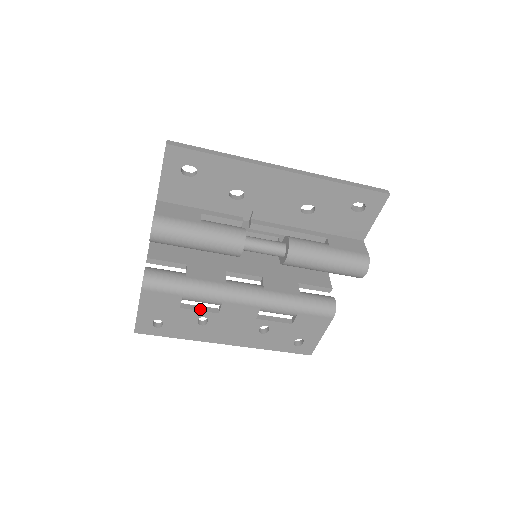
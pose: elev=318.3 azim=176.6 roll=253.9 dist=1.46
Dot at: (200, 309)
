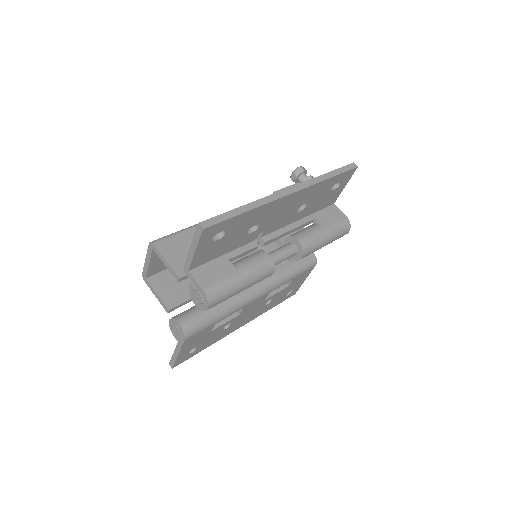
Dot at: (225, 321)
